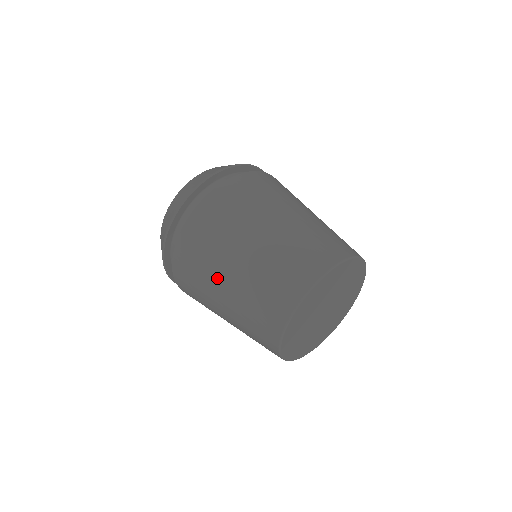
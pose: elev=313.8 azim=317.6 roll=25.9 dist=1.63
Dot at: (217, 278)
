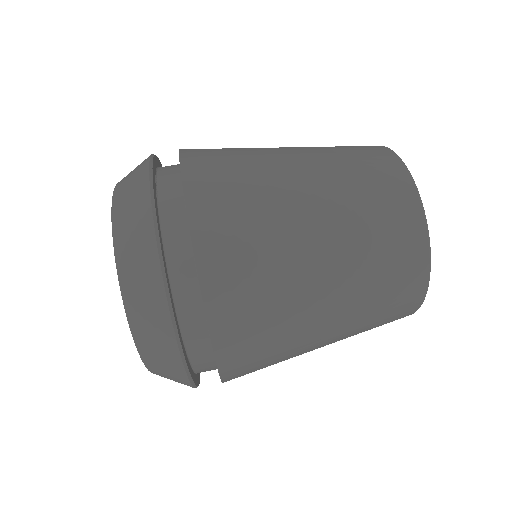
Dot at: (308, 343)
